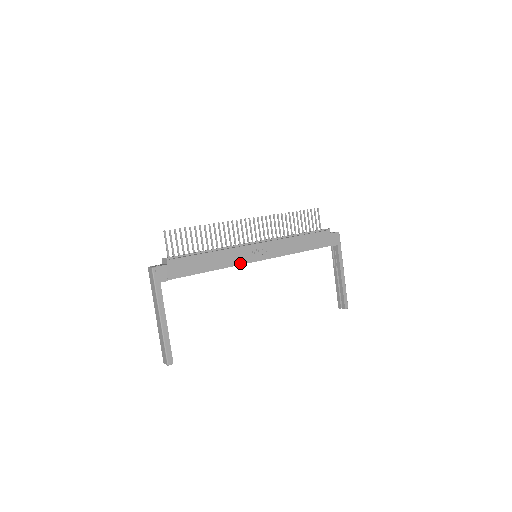
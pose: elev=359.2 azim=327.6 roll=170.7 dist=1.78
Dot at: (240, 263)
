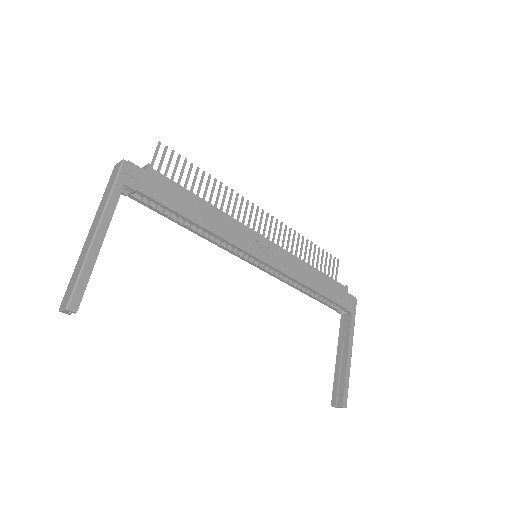
Dot at: (236, 244)
